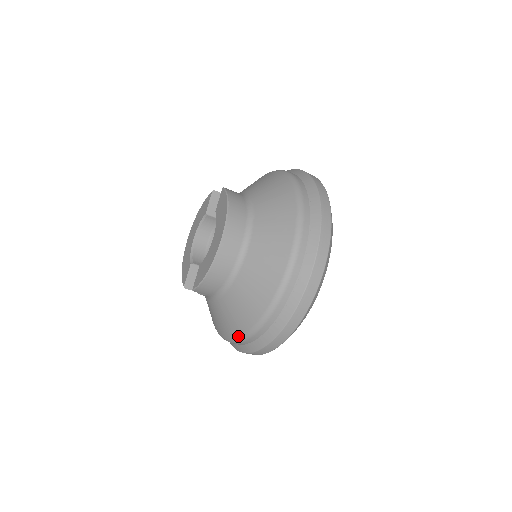
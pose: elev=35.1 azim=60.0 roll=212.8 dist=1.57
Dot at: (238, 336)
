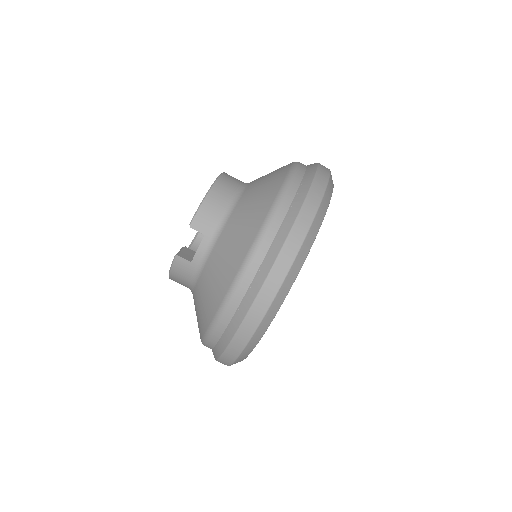
Dot at: (252, 241)
